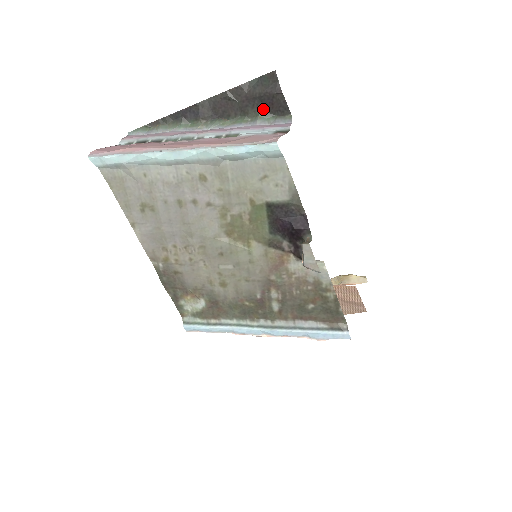
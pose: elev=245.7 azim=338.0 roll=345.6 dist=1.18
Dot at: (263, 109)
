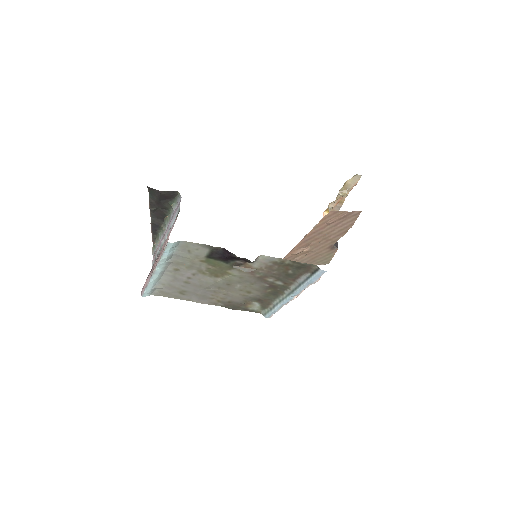
Dot at: (168, 201)
